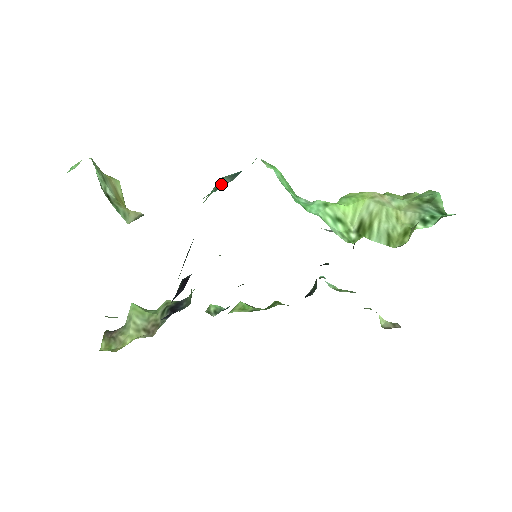
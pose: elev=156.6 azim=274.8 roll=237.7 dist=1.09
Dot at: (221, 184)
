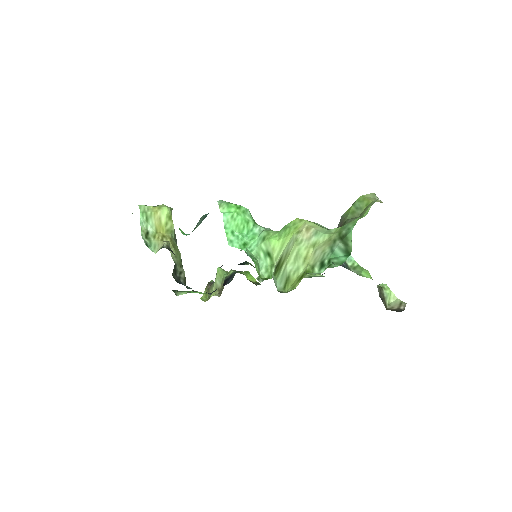
Dot at: (197, 225)
